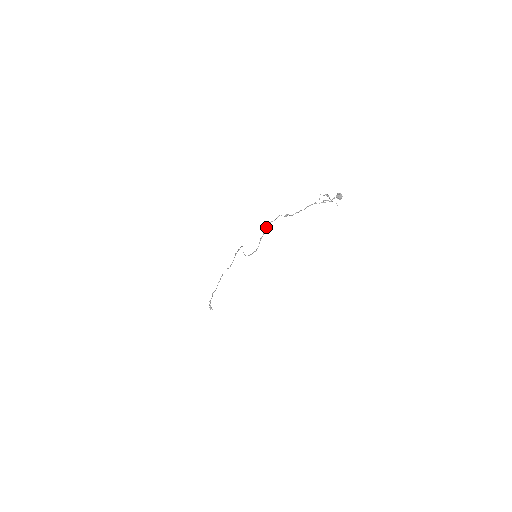
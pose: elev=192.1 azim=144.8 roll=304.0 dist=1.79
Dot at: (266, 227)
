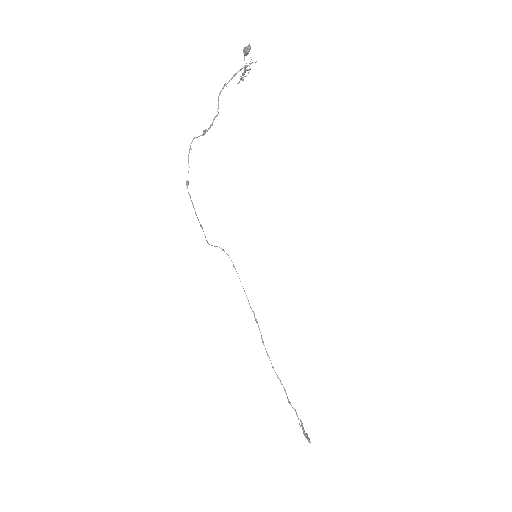
Dot at: occluded
